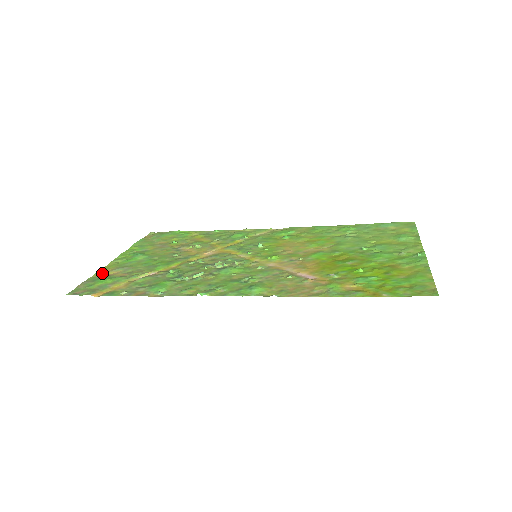
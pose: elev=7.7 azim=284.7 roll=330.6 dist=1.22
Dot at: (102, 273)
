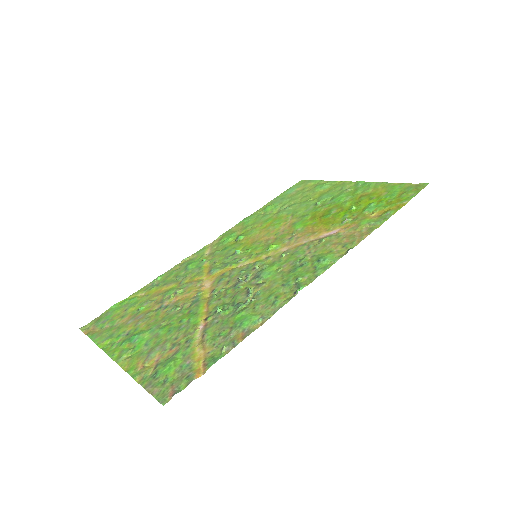
Dot at: (141, 371)
